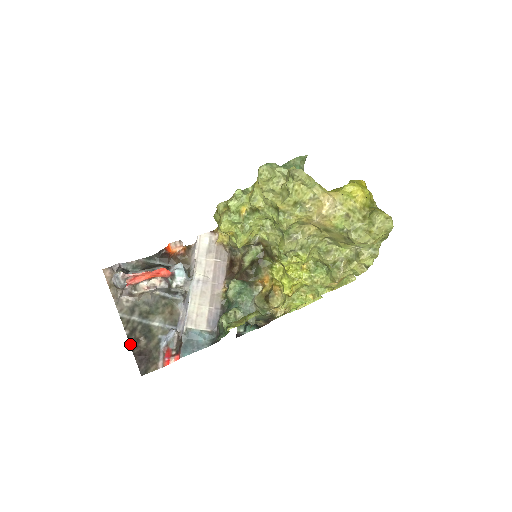
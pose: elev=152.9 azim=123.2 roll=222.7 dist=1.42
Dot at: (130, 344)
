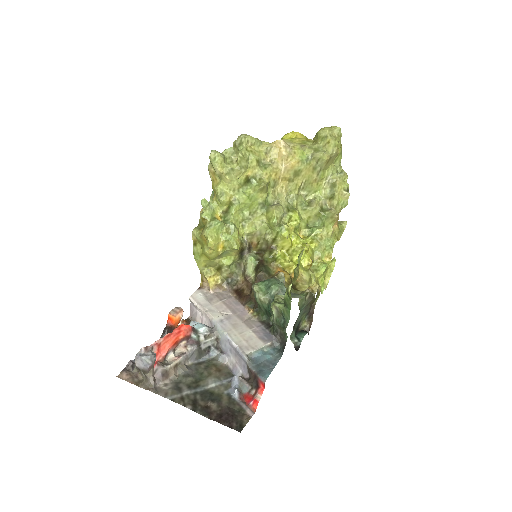
Dot at: (202, 415)
